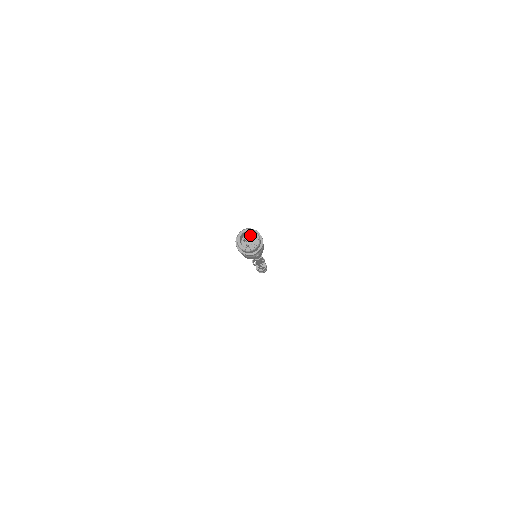
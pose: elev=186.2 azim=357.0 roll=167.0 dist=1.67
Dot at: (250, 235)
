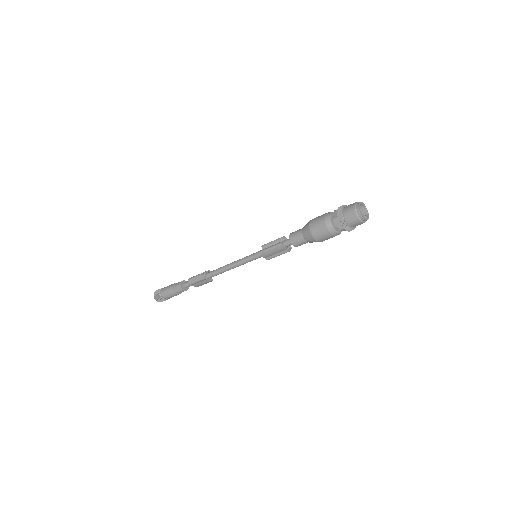
Dot at: occluded
